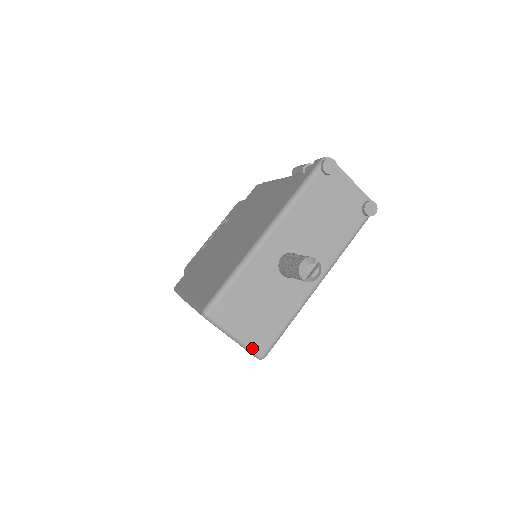
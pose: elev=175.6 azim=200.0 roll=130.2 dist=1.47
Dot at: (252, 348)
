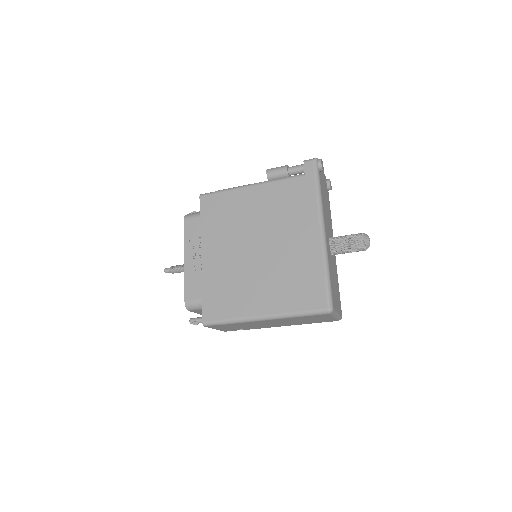
Dot at: (340, 315)
